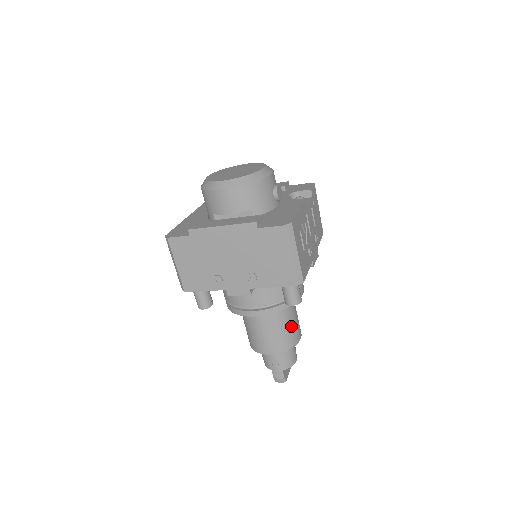
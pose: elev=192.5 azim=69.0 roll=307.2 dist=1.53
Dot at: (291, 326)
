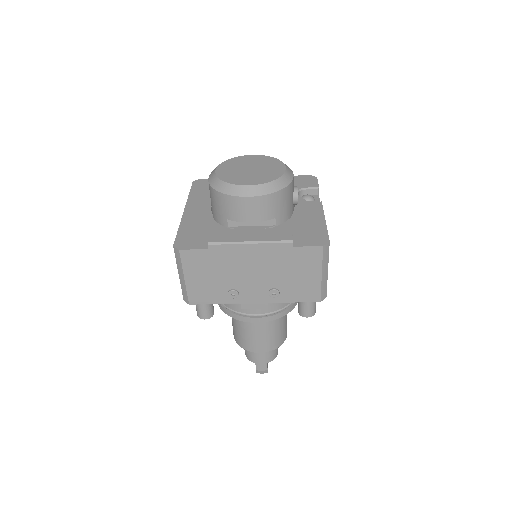
Dot at: (284, 324)
